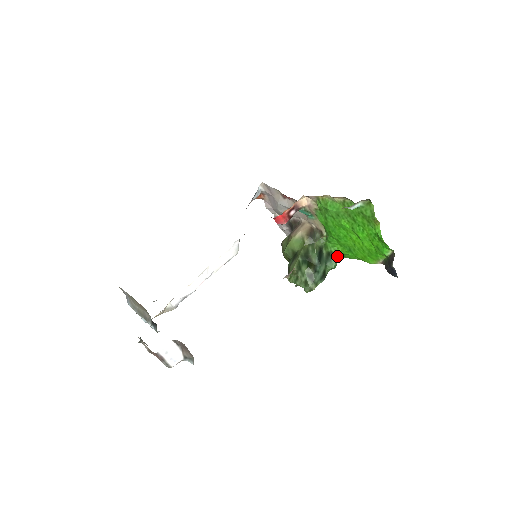
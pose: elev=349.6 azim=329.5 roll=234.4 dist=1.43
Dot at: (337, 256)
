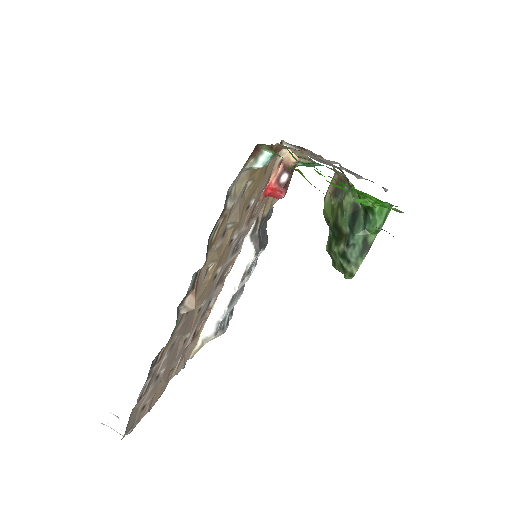
Dot at: (376, 210)
